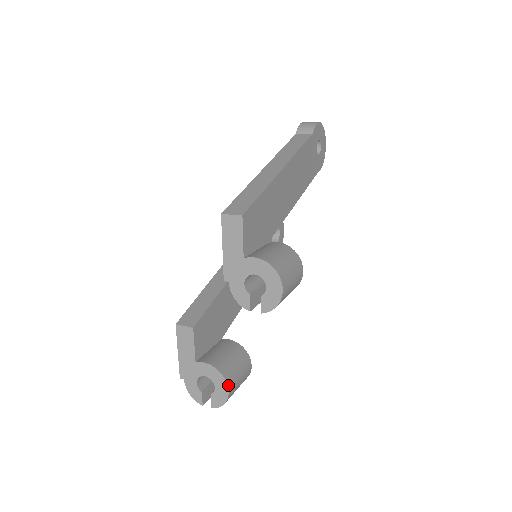
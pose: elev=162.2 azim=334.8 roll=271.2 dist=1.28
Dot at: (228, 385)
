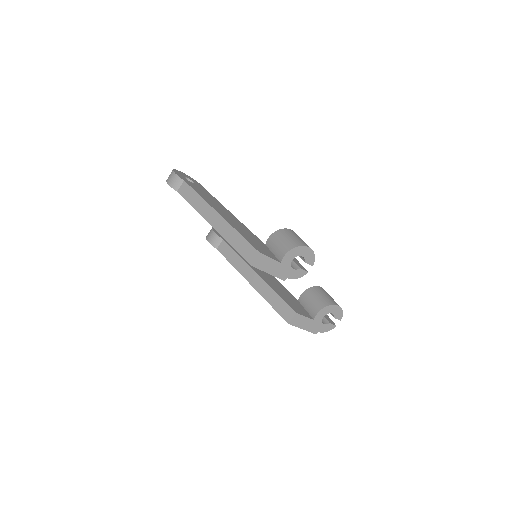
Dot at: (335, 305)
